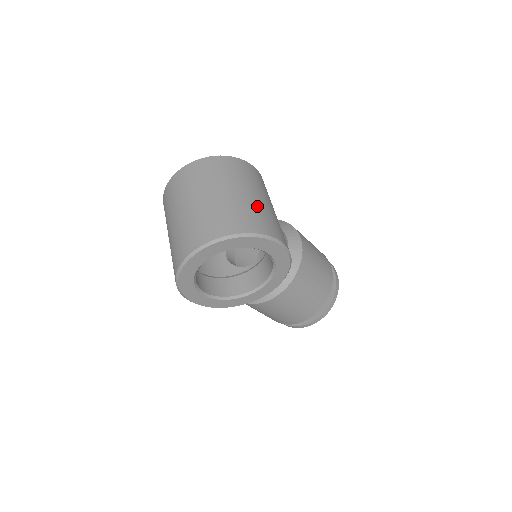
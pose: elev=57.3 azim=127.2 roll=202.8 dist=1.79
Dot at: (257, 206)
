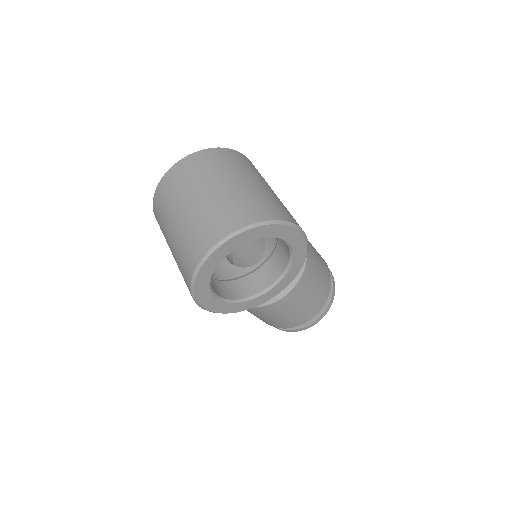
Dot at: (270, 195)
